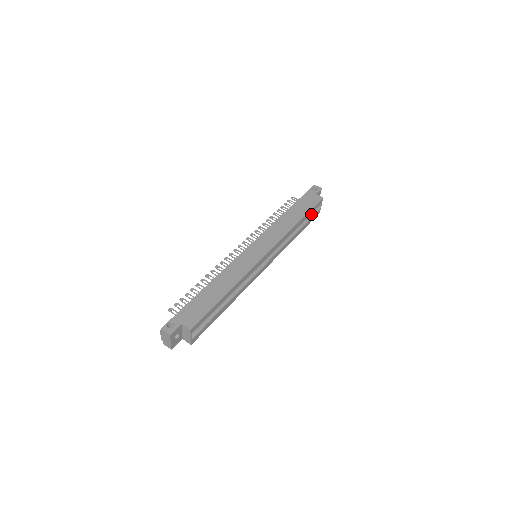
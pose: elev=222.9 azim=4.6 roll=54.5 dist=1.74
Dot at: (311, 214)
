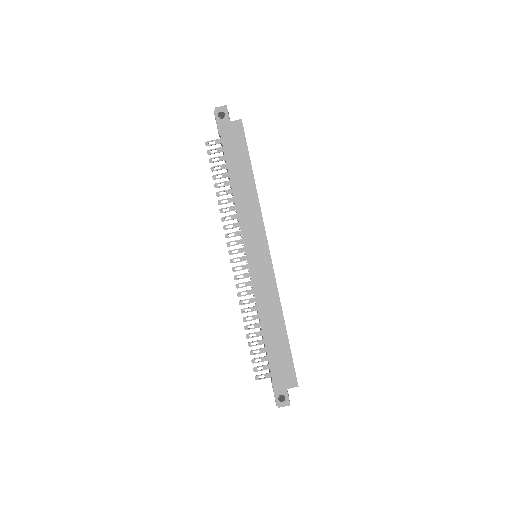
Dot at: occluded
